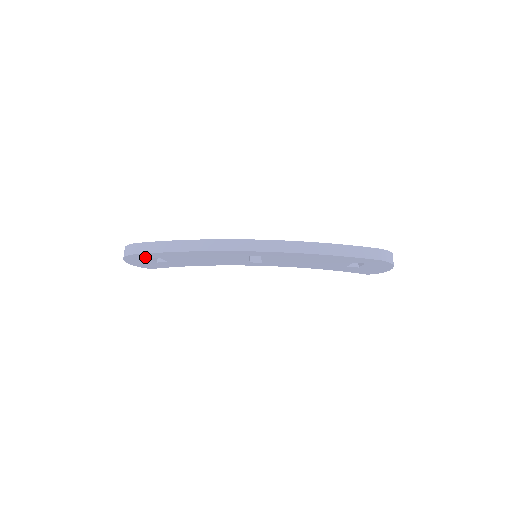
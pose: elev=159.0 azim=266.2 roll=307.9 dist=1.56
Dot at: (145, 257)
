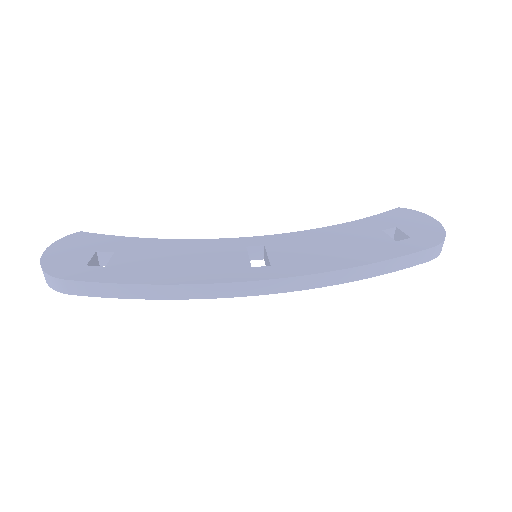
Dot at: occluded
